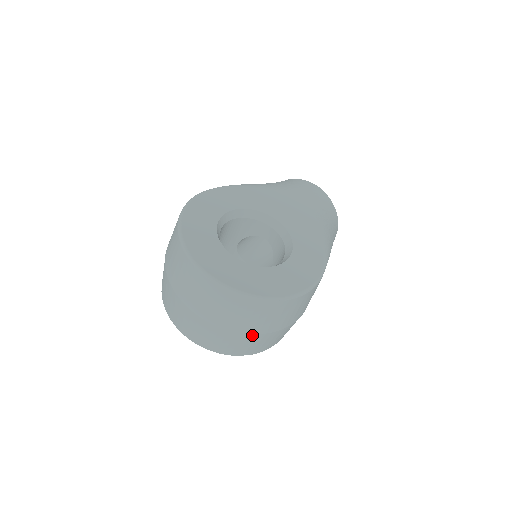
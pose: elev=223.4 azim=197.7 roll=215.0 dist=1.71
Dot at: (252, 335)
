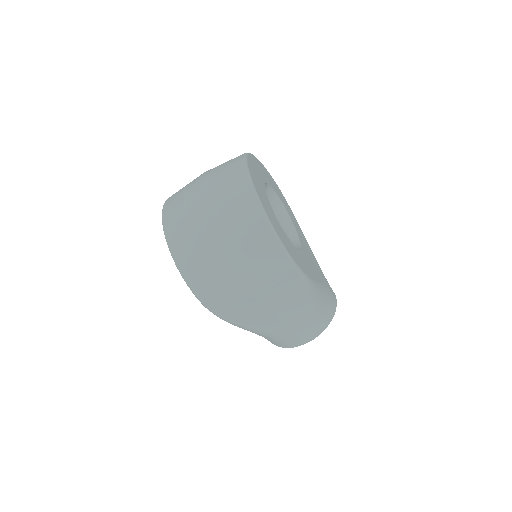
Dot at: (210, 230)
